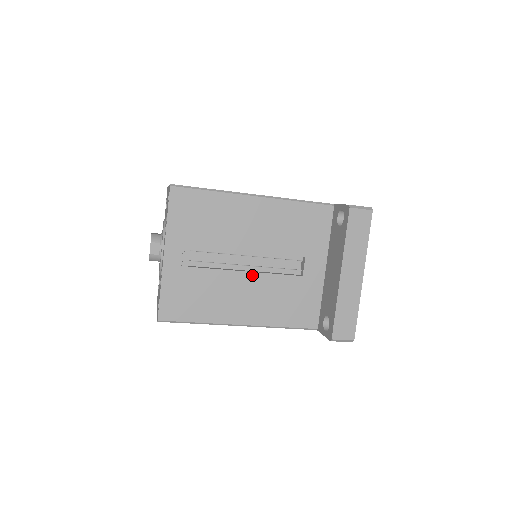
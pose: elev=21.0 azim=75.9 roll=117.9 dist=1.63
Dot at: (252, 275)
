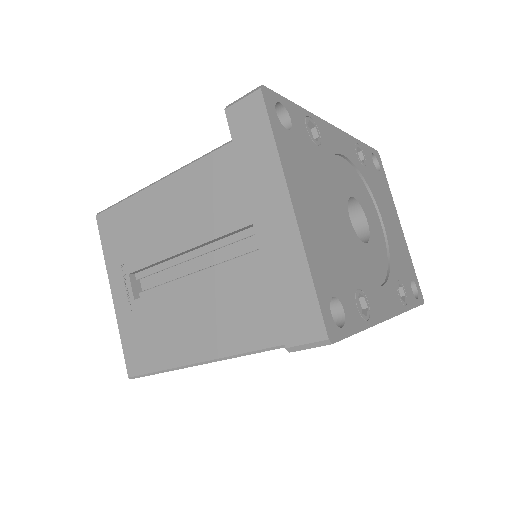
Dot at: (198, 282)
